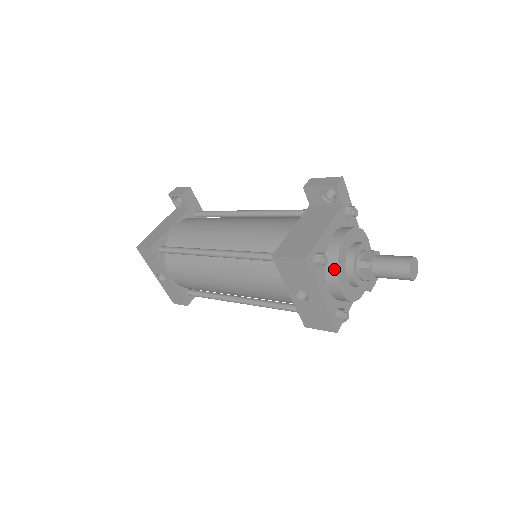
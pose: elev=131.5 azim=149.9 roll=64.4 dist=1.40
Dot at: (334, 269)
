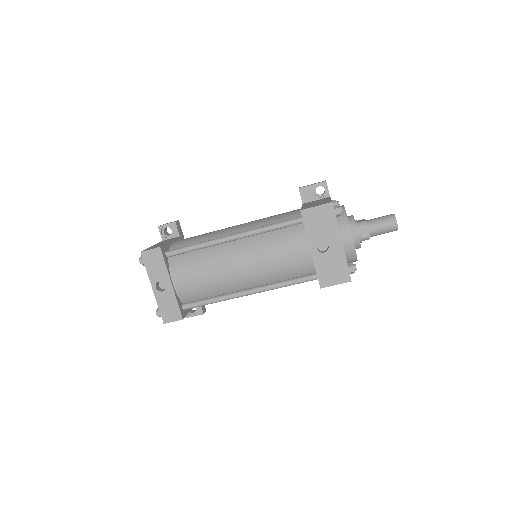
Dot at: (345, 221)
